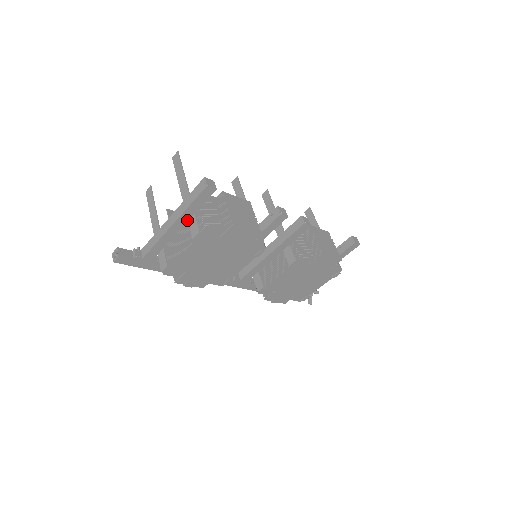
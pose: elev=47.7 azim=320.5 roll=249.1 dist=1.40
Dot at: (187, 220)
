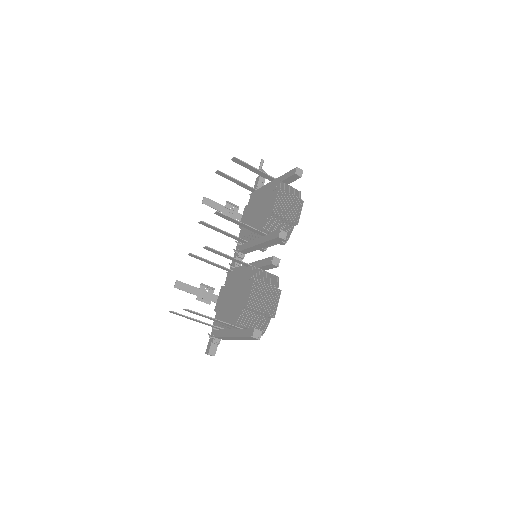
Dot at: occluded
